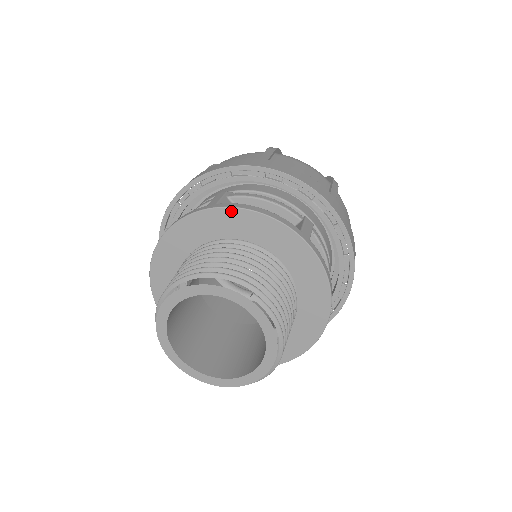
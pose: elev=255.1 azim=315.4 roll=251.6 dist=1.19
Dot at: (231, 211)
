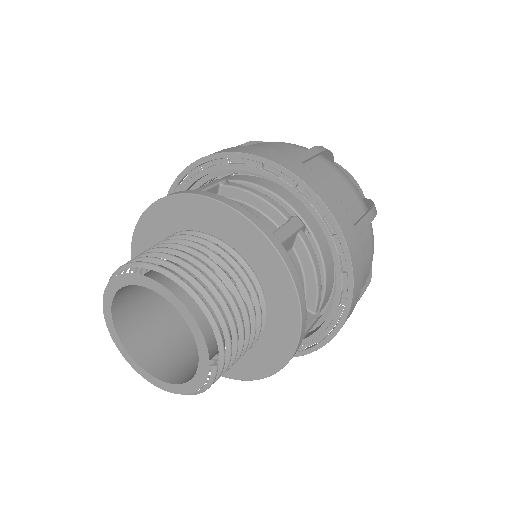
Dot at: (285, 272)
